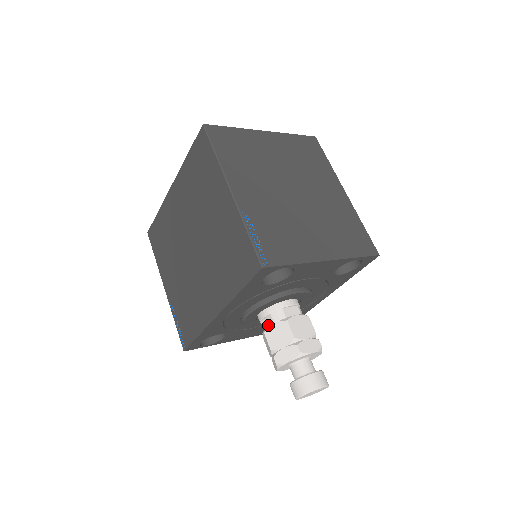
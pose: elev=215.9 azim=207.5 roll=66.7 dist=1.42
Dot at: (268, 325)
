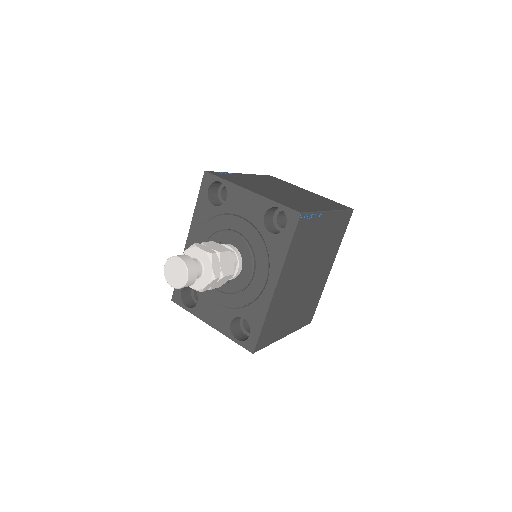
Dot at: occluded
